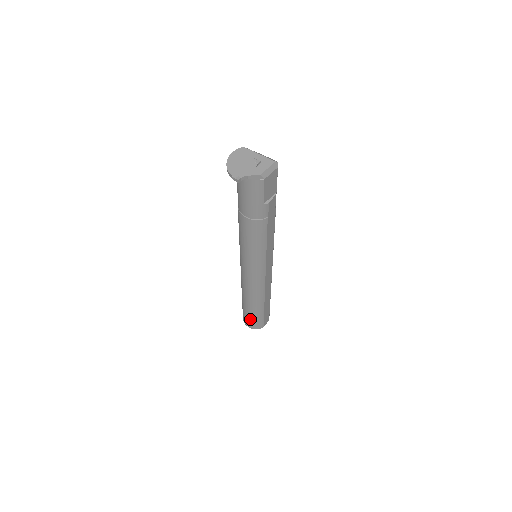
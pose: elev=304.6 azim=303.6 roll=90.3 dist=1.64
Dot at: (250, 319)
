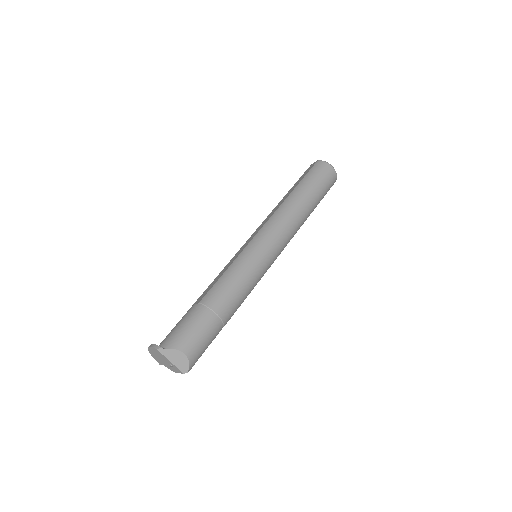
Dot at: occluded
